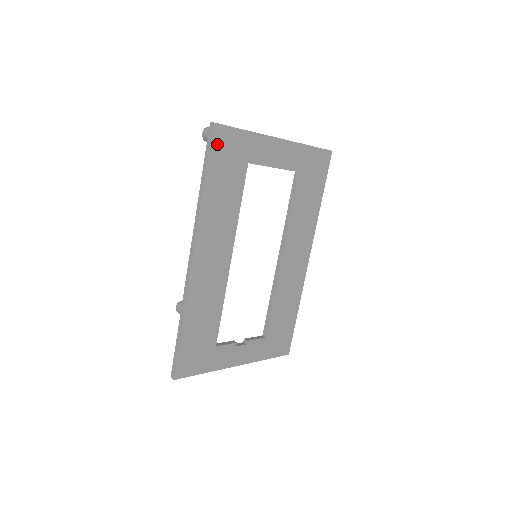
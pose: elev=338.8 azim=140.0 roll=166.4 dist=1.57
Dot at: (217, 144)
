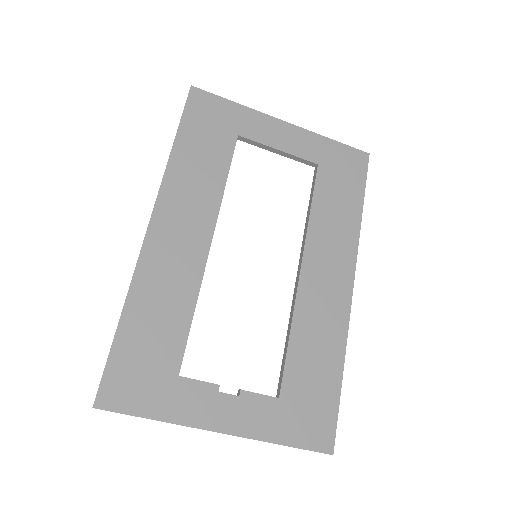
Dot at: (194, 106)
